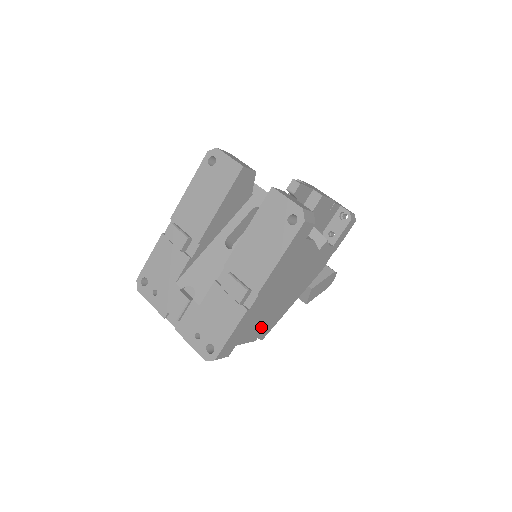
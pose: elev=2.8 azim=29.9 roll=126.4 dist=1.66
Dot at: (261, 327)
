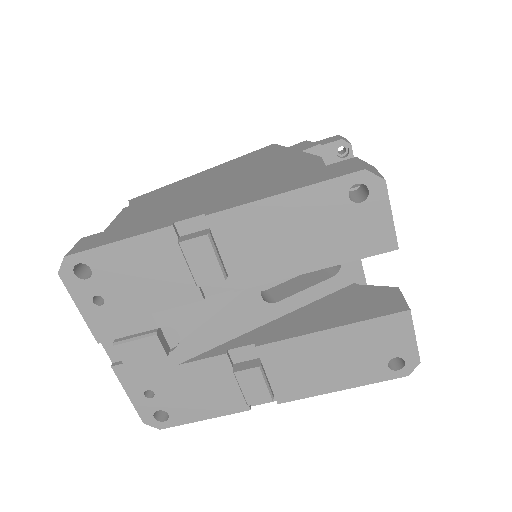
Dot at: occluded
